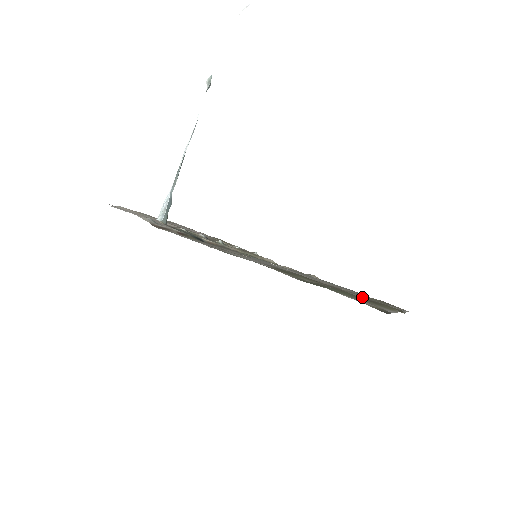
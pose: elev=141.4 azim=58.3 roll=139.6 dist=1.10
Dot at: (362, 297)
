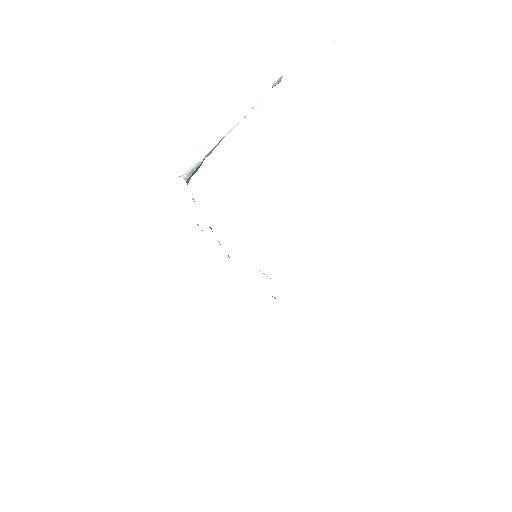
Dot at: occluded
